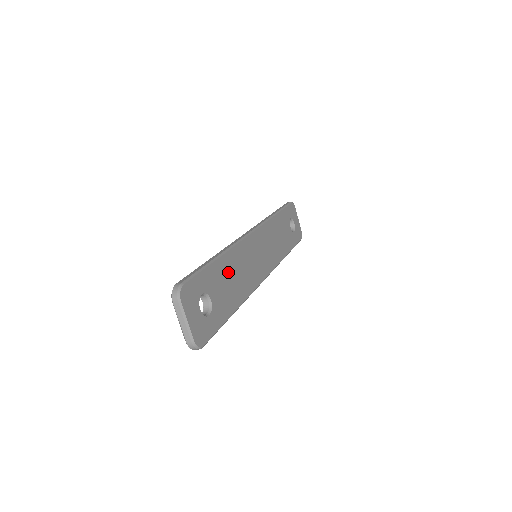
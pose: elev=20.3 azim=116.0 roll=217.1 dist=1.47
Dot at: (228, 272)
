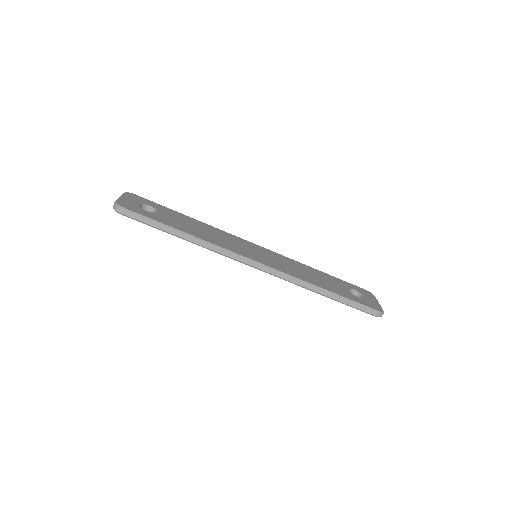
Dot at: (195, 225)
